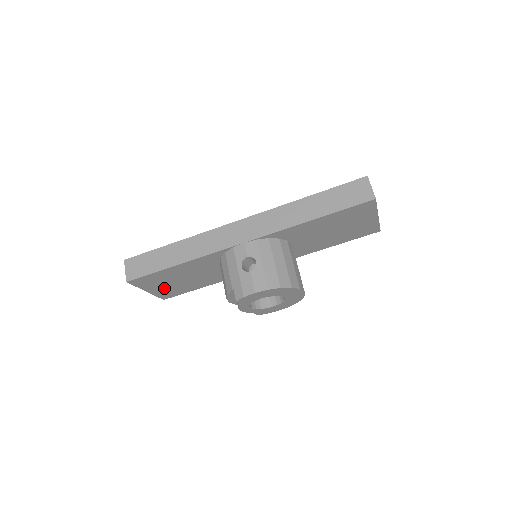
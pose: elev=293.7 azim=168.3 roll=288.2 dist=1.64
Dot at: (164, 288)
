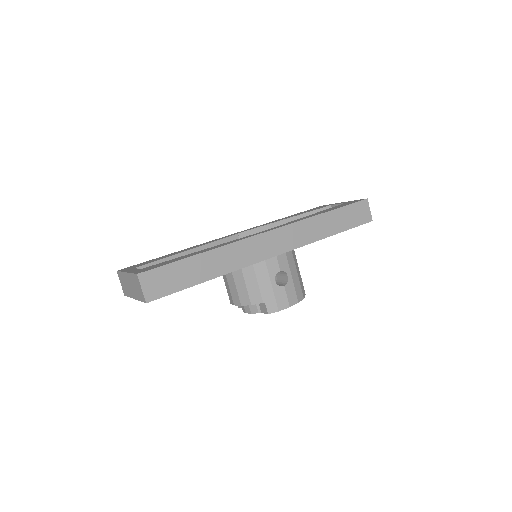
Dot at: occluded
